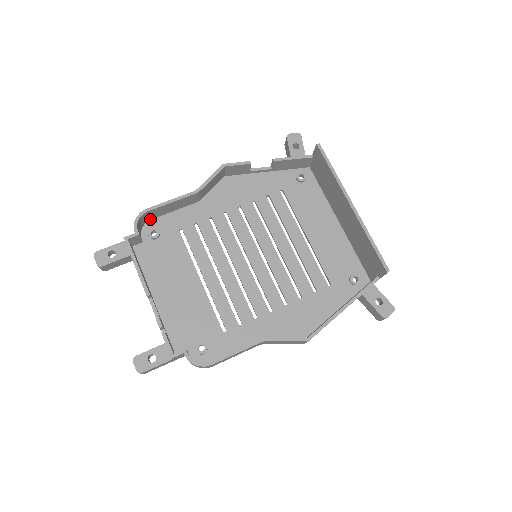
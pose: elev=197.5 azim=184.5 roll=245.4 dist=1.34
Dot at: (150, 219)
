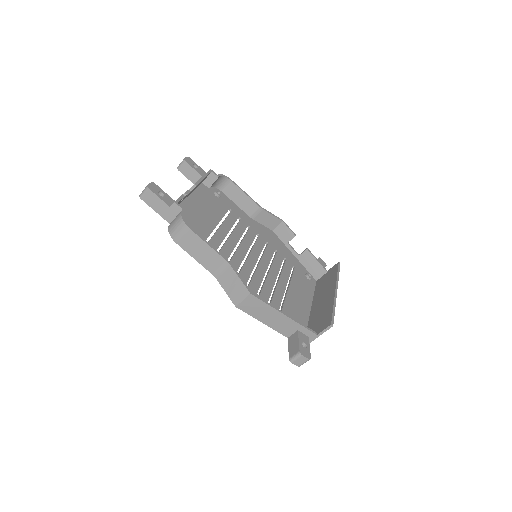
Dot at: (222, 191)
